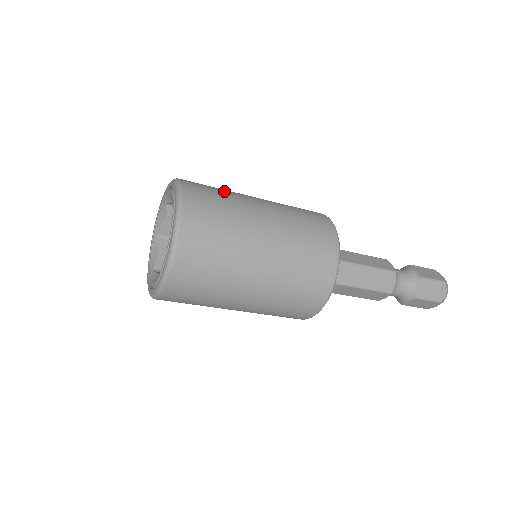
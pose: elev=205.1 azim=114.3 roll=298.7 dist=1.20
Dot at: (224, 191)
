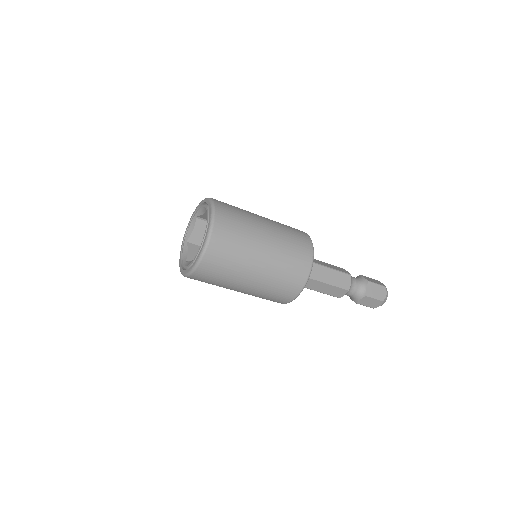
Dot at: occluded
